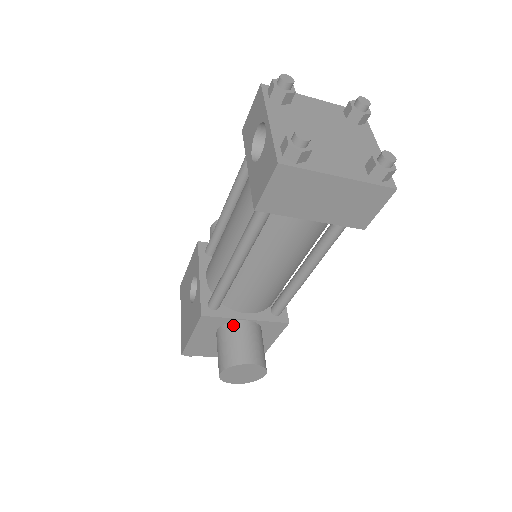
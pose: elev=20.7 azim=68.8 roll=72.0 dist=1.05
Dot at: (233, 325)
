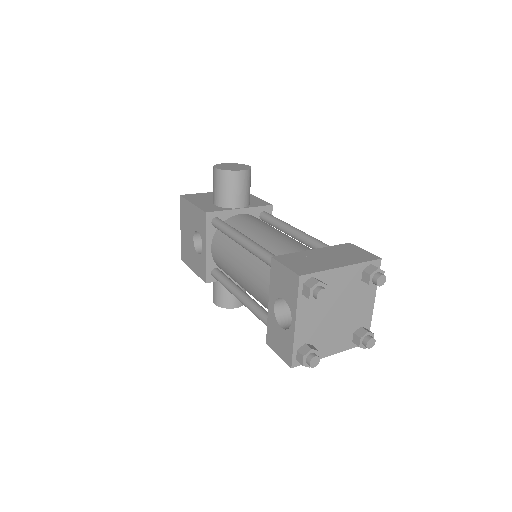
Dot at: occluded
